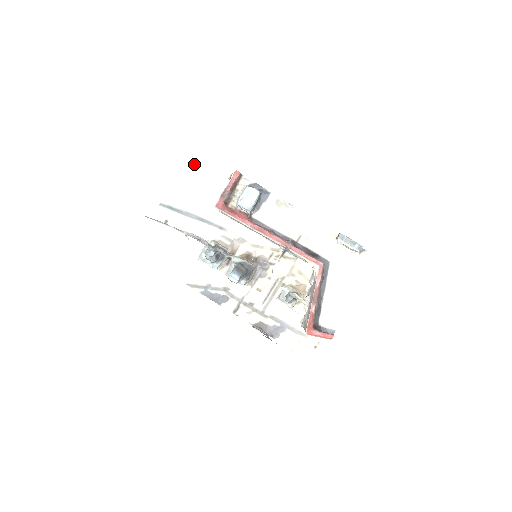
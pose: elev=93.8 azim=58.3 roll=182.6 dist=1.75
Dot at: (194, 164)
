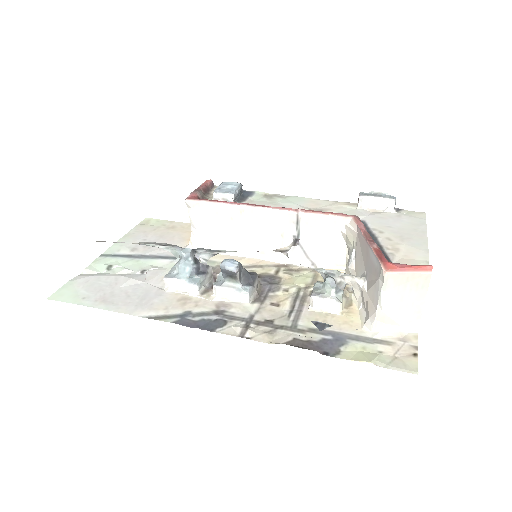
Dot at: (148, 225)
